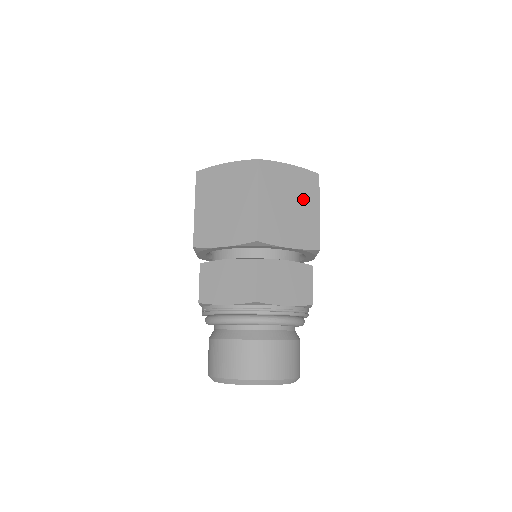
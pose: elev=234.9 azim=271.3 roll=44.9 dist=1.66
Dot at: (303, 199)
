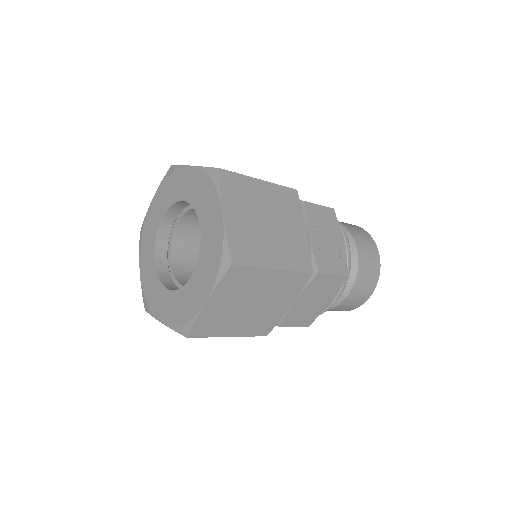
Dot at: (252, 289)
